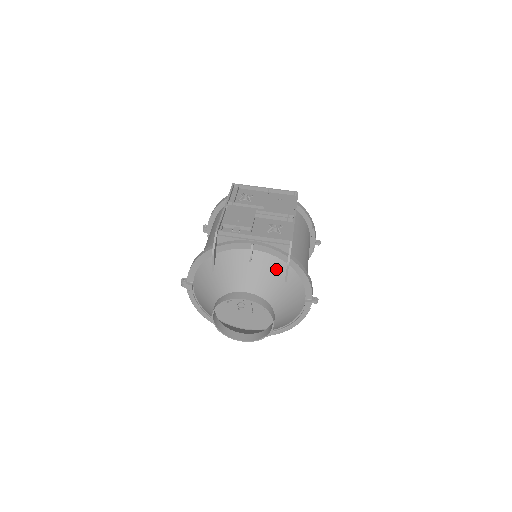
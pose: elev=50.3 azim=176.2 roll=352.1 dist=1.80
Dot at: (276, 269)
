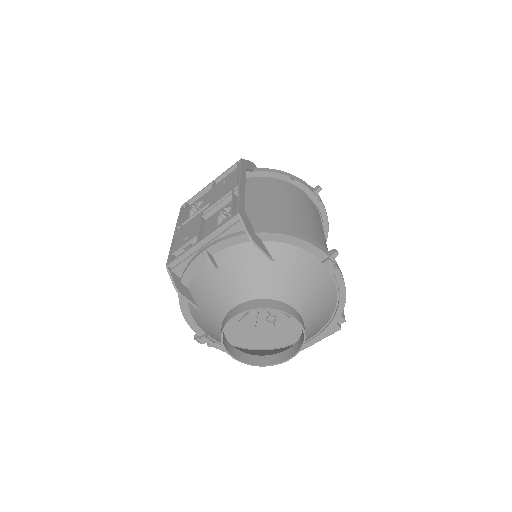
Dot at: (250, 256)
